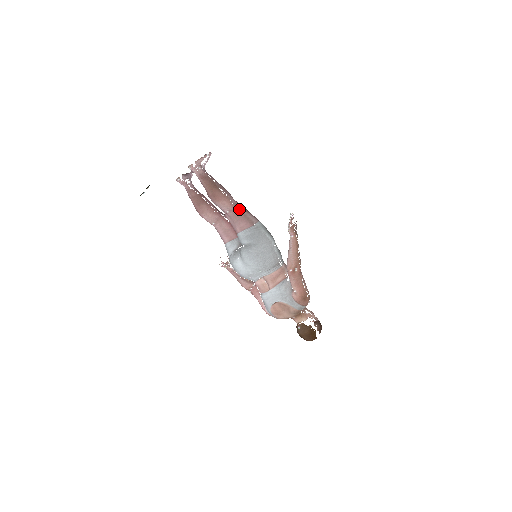
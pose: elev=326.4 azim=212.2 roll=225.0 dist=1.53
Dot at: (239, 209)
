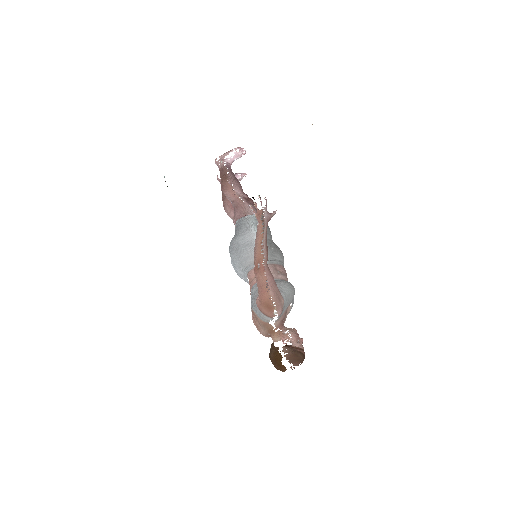
Dot at: (240, 200)
